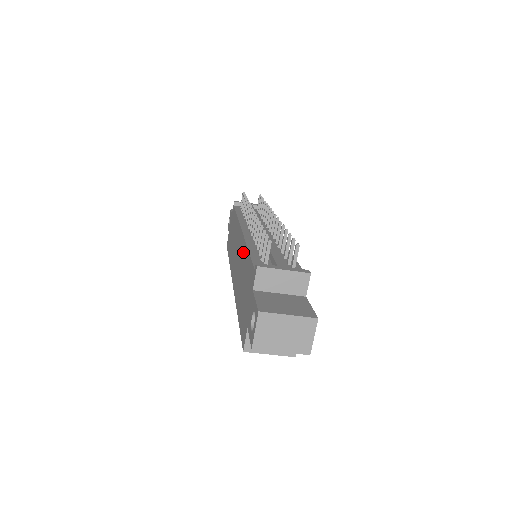
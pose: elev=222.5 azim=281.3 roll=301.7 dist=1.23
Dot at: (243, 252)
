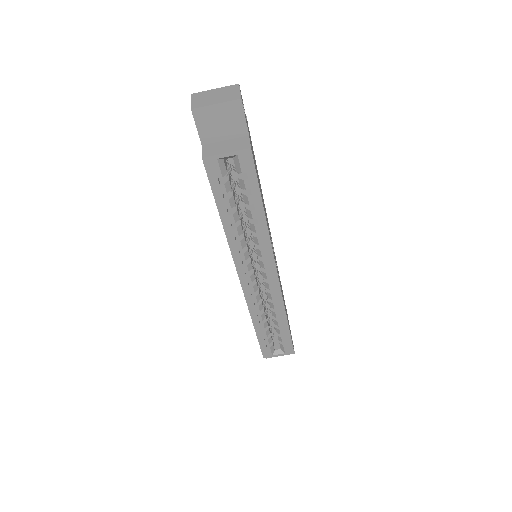
Dot at: occluded
